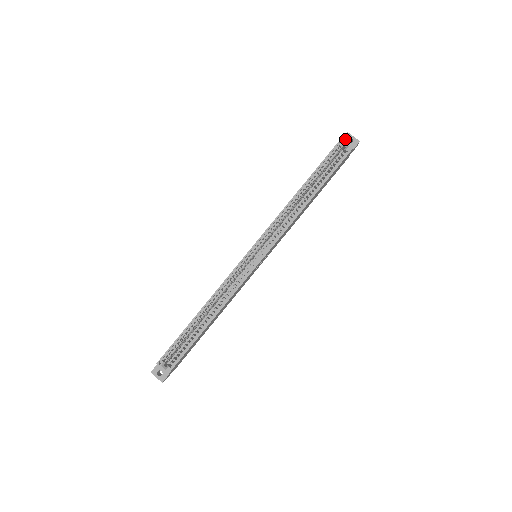
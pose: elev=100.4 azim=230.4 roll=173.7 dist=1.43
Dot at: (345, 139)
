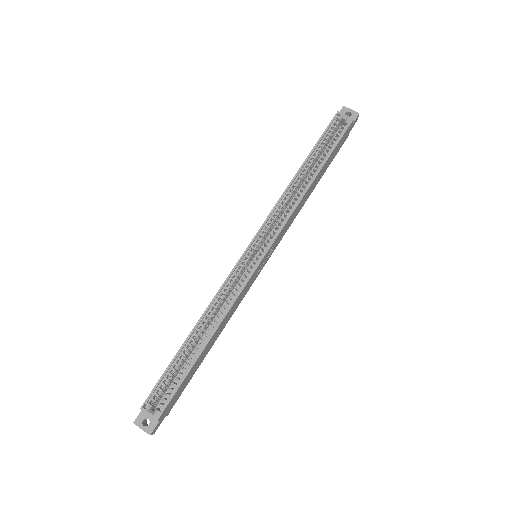
Dot at: occluded
